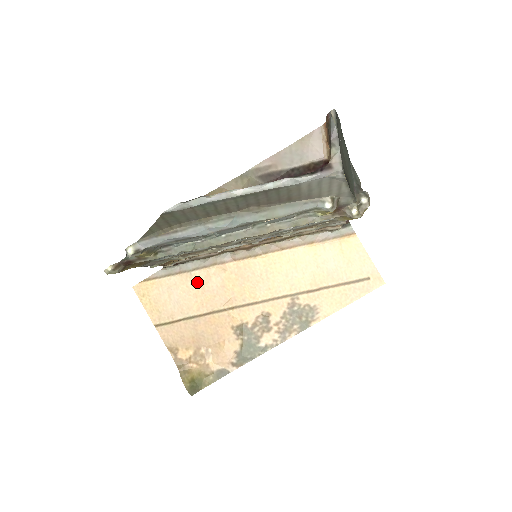
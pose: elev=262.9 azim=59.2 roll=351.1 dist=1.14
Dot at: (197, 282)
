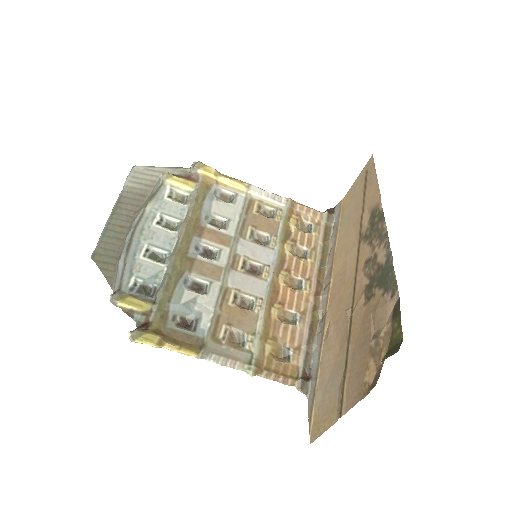
Dot at: (327, 355)
